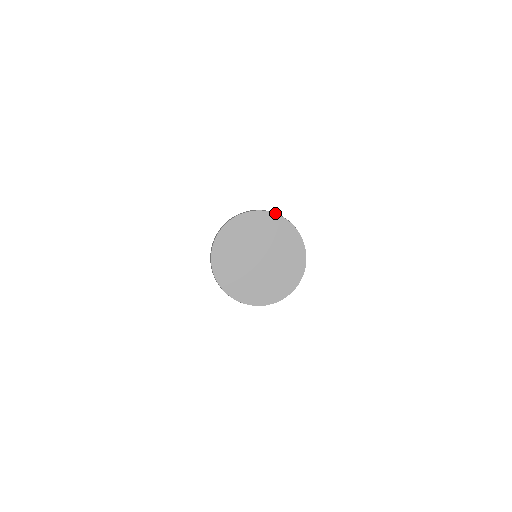
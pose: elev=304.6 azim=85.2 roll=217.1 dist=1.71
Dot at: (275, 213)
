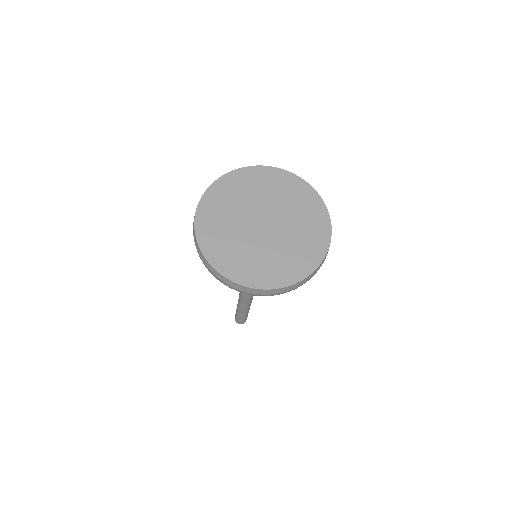
Dot at: (243, 167)
